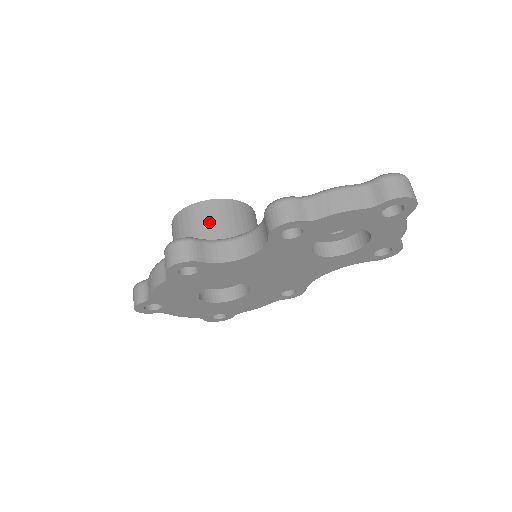
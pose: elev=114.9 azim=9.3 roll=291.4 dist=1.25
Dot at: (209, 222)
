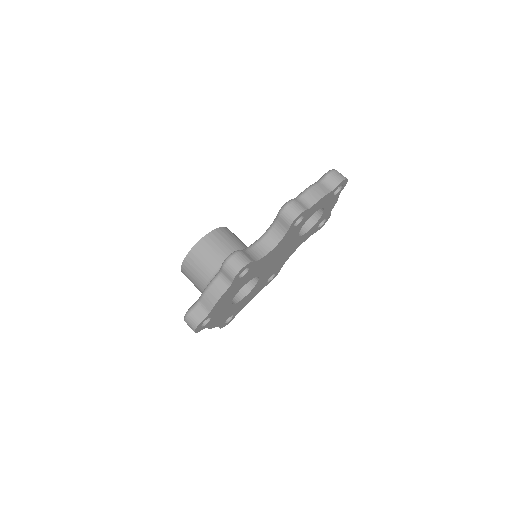
Dot at: (222, 245)
